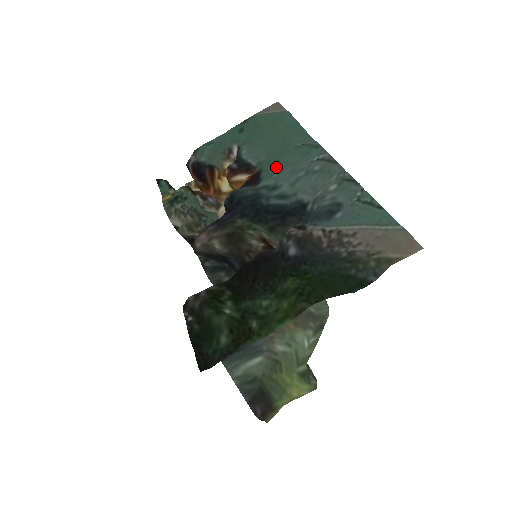
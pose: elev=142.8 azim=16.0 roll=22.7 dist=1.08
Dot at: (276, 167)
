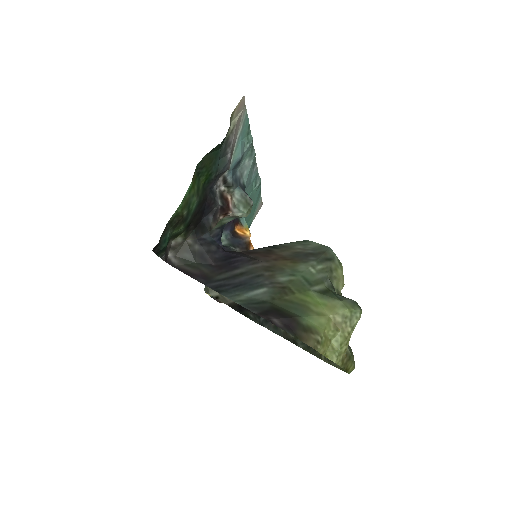
Dot at: occluded
